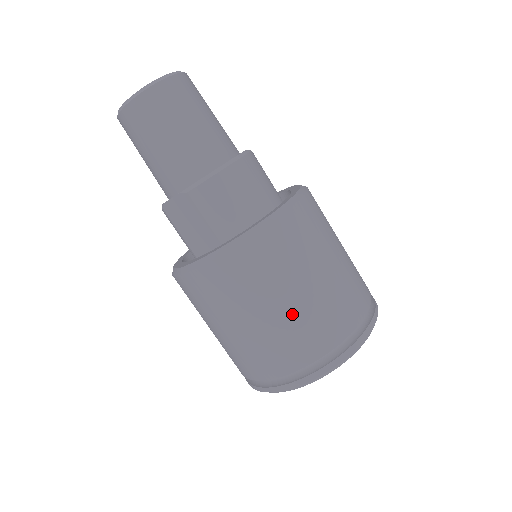
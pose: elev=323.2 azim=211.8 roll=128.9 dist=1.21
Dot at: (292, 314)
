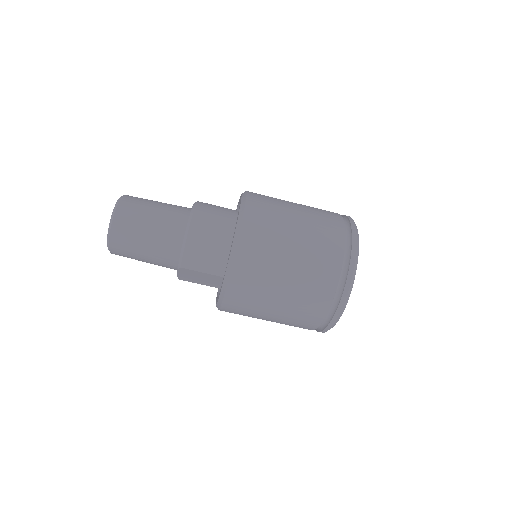
Dot at: (294, 288)
